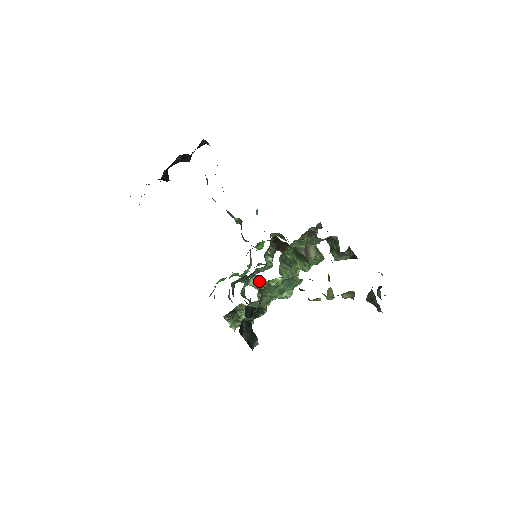
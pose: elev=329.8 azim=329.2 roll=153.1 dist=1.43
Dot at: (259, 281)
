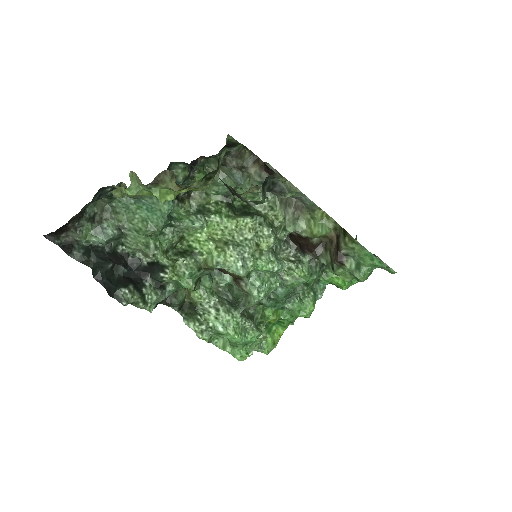
Dot at: occluded
